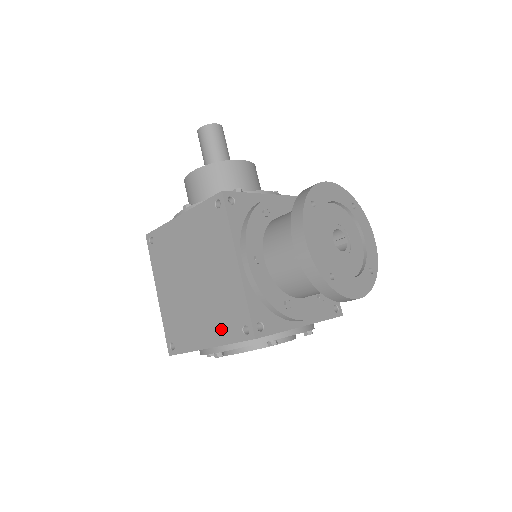
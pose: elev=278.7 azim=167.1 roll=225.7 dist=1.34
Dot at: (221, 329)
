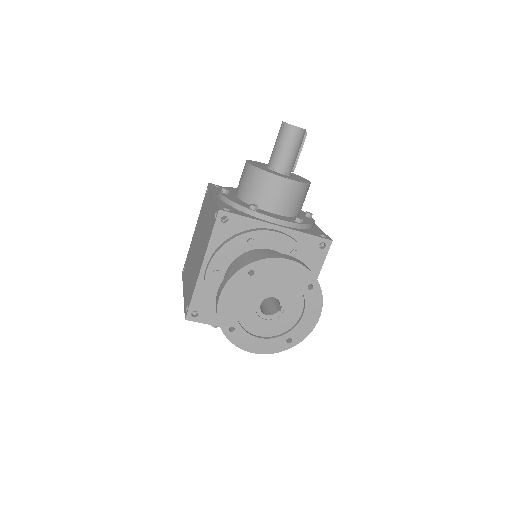
Dot at: (187, 292)
